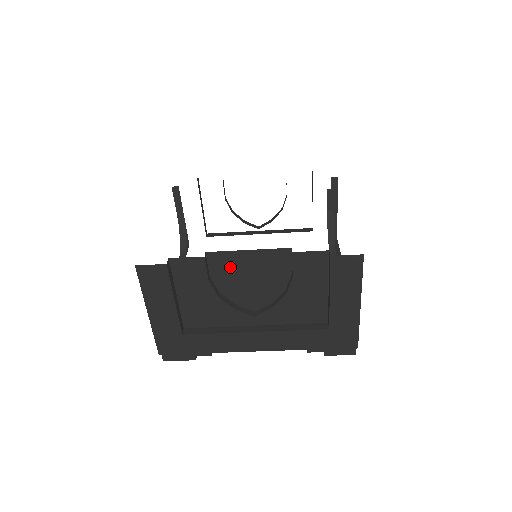
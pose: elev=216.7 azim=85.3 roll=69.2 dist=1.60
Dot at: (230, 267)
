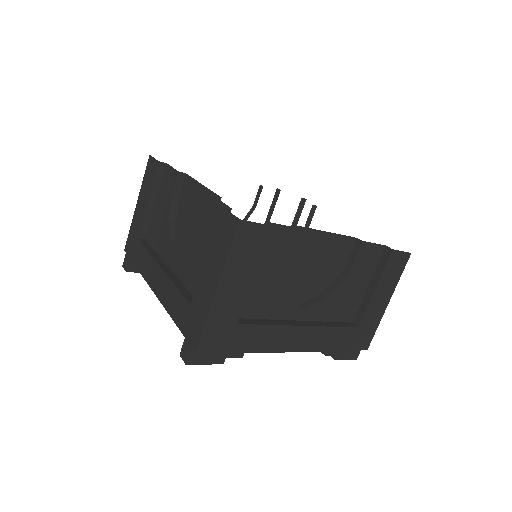
Dot at: (304, 248)
